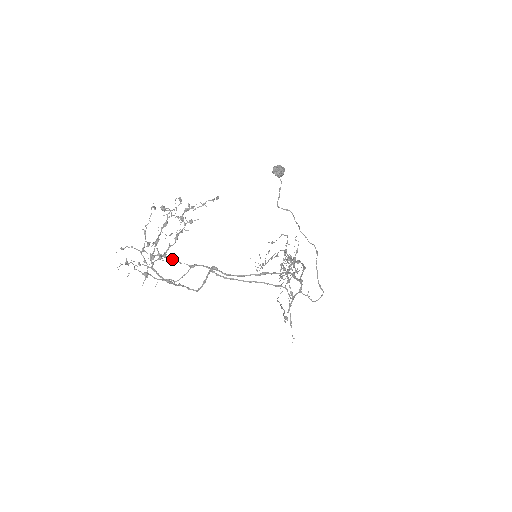
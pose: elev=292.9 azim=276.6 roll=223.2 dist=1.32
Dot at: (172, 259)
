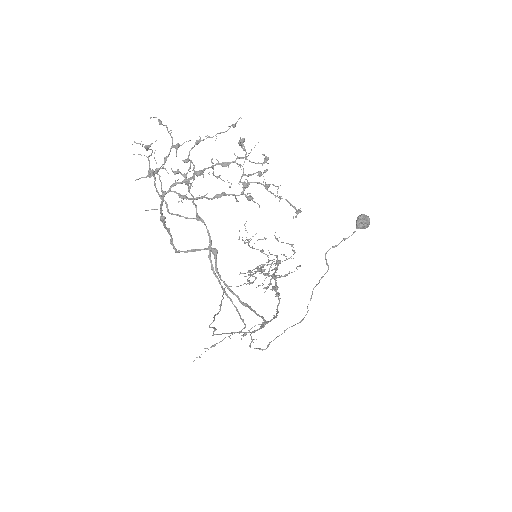
Dot at: occluded
